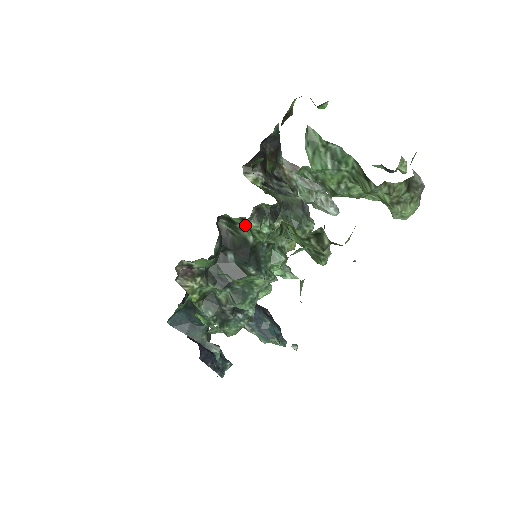
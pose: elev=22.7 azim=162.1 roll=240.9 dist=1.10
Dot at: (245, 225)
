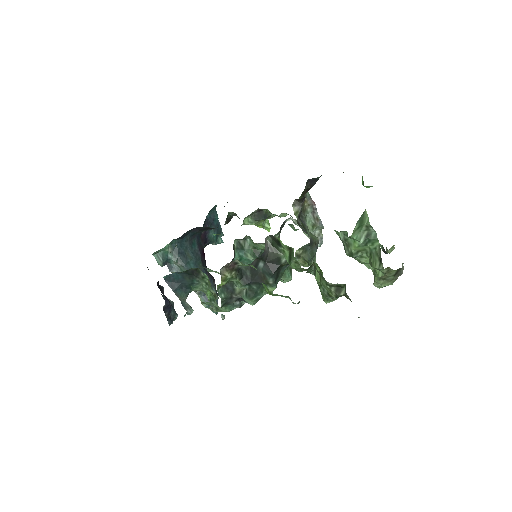
Dot at: (287, 251)
